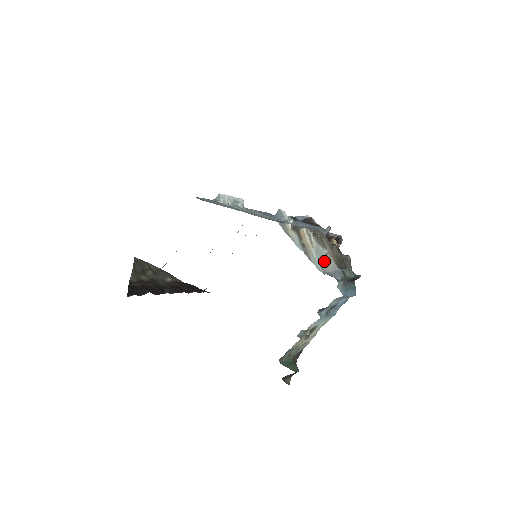
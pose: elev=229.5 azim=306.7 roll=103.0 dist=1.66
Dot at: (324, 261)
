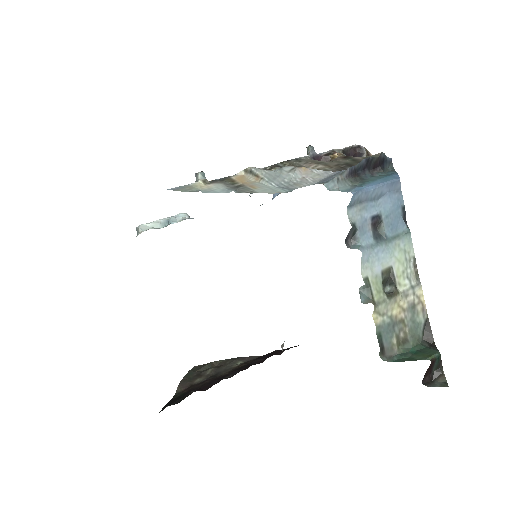
Dot at: (293, 180)
